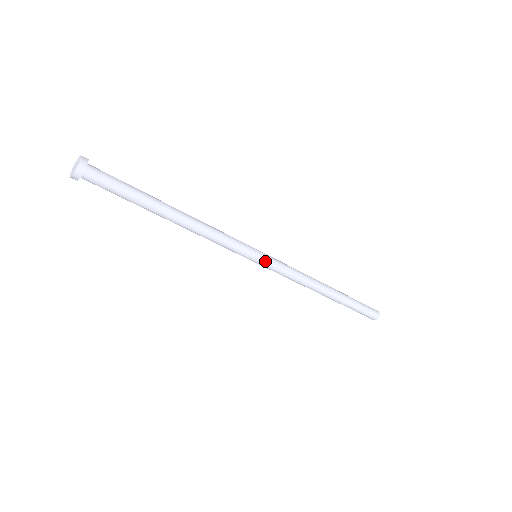
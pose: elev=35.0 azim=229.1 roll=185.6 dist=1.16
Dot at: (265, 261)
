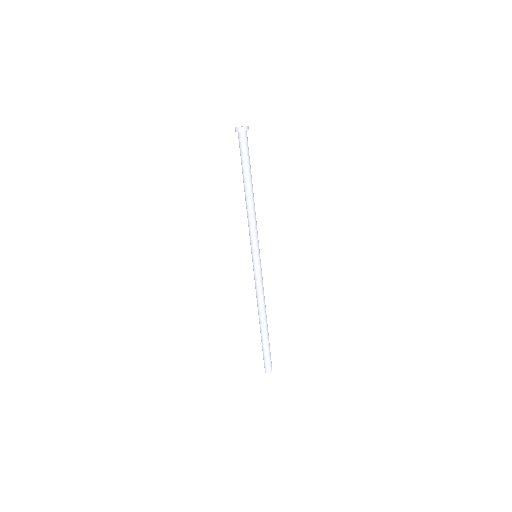
Dot at: (259, 262)
